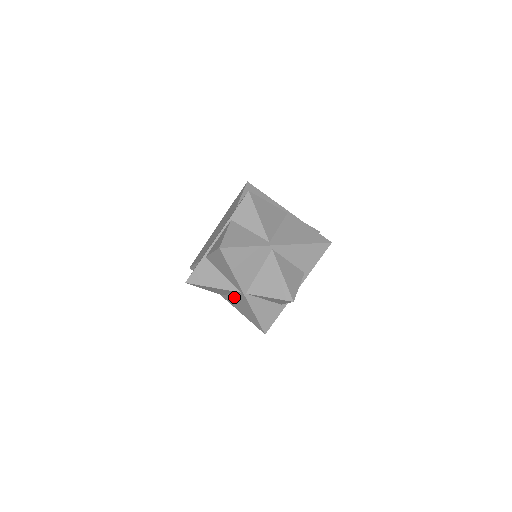
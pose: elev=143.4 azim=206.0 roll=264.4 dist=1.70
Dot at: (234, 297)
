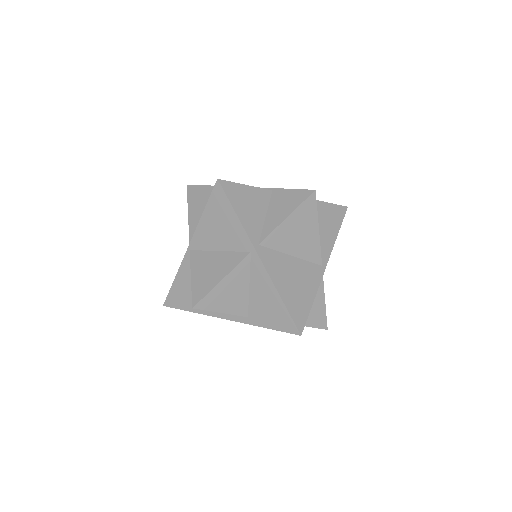
Dot at: occluded
